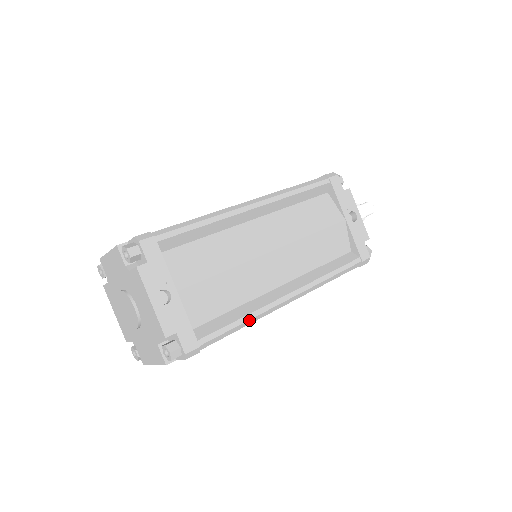
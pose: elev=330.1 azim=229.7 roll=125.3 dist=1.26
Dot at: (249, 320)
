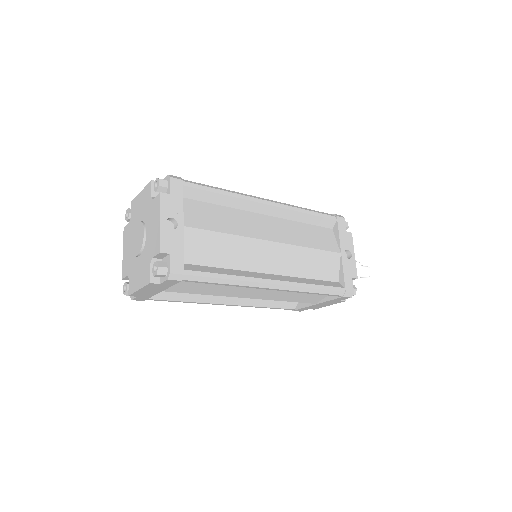
Dot at: (232, 280)
